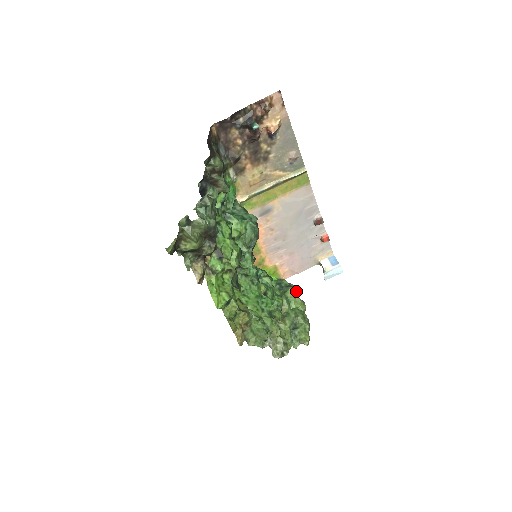
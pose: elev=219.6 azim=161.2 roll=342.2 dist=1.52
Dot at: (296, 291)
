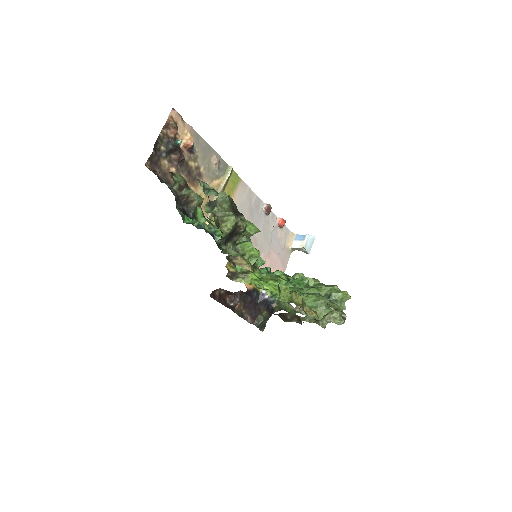
Dot at: (301, 274)
